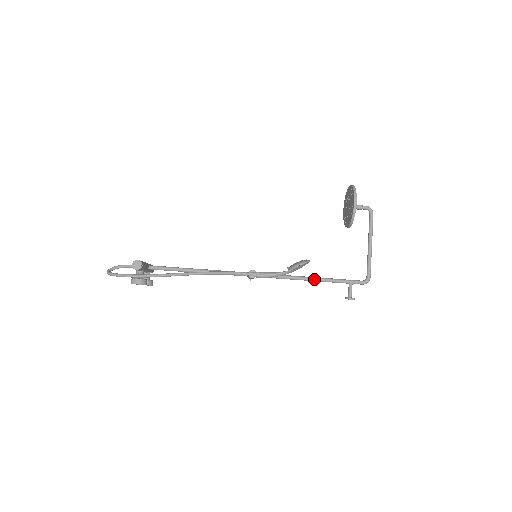
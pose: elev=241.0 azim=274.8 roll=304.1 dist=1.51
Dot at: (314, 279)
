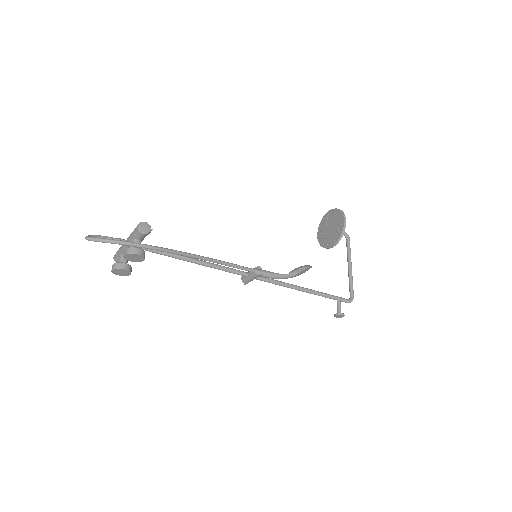
Dot at: (309, 290)
